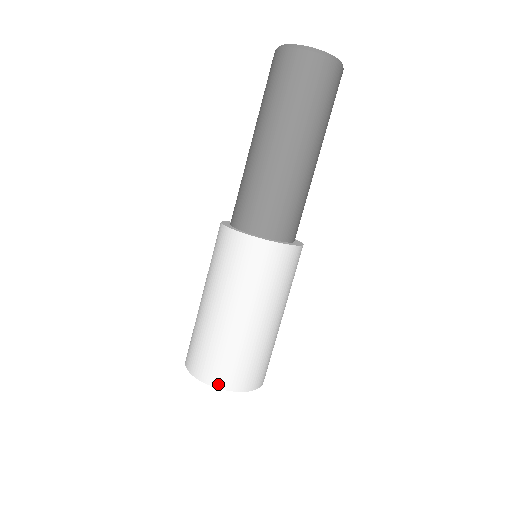
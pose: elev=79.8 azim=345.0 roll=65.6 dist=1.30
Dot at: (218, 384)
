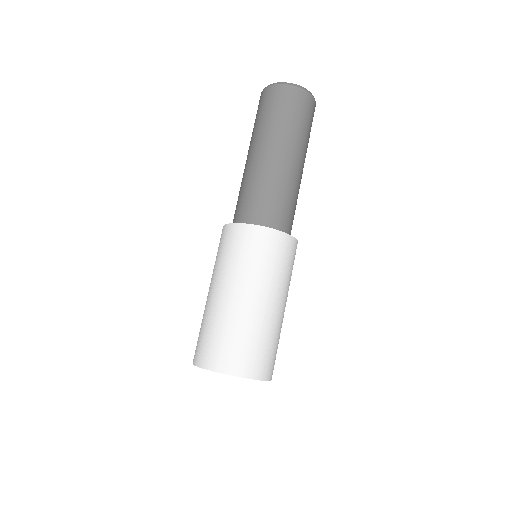
Dot at: (207, 365)
